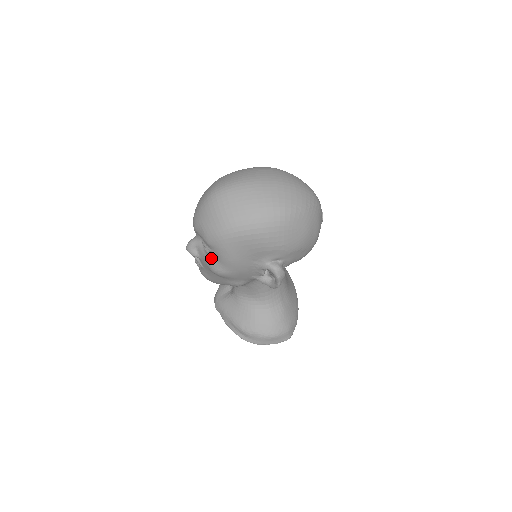
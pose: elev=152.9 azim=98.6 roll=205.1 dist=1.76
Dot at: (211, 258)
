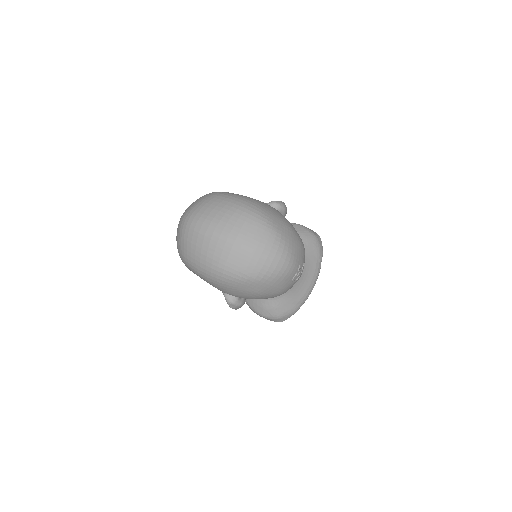
Dot at: occluded
